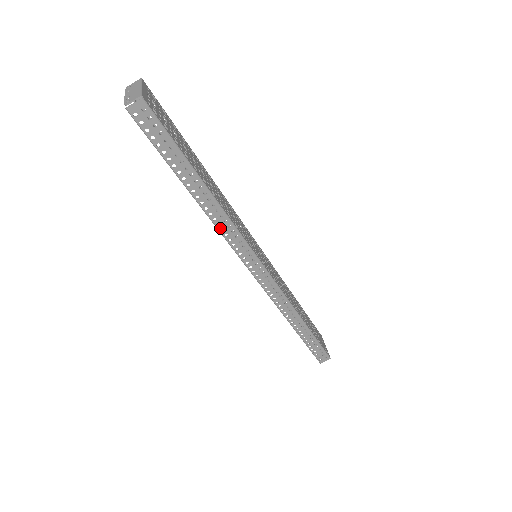
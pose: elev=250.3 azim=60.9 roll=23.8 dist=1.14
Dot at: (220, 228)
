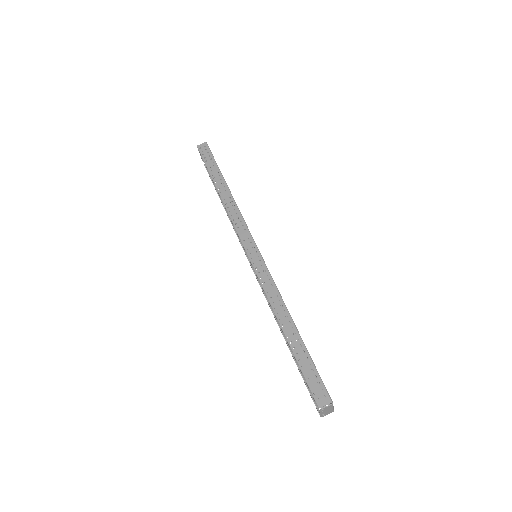
Dot at: (229, 211)
